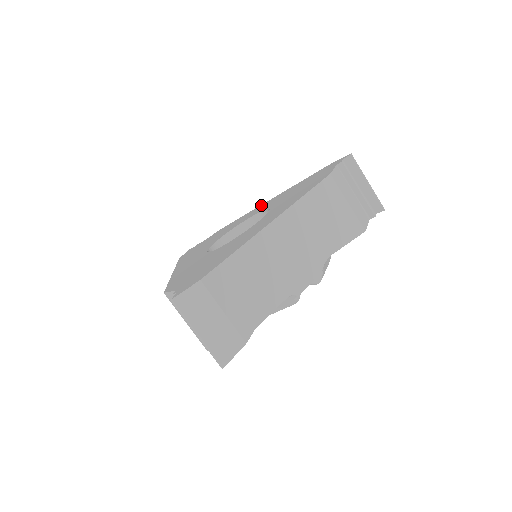
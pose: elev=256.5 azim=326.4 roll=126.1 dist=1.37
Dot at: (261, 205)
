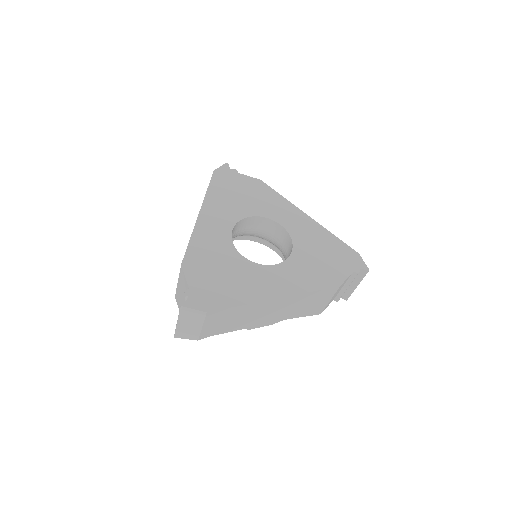
Dot at: (297, 209)
